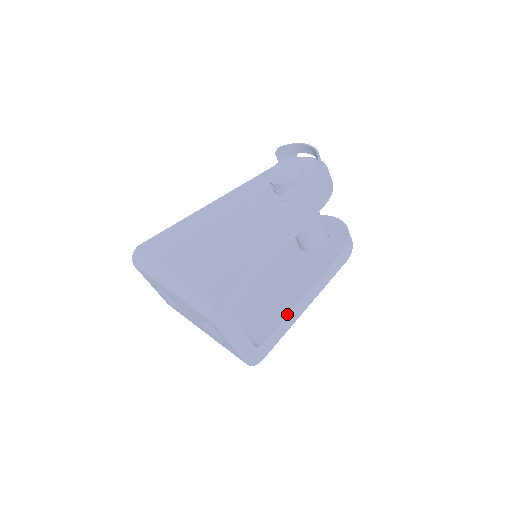
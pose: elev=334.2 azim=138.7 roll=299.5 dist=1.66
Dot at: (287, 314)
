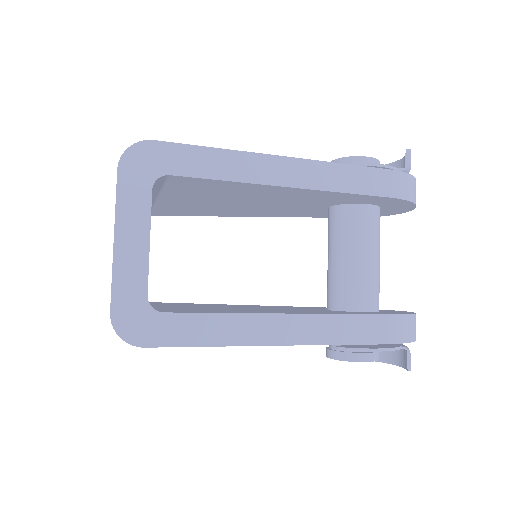
Dot at: (238, 312)
